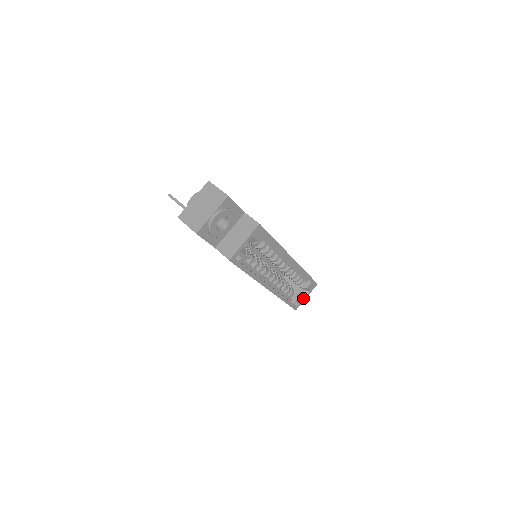
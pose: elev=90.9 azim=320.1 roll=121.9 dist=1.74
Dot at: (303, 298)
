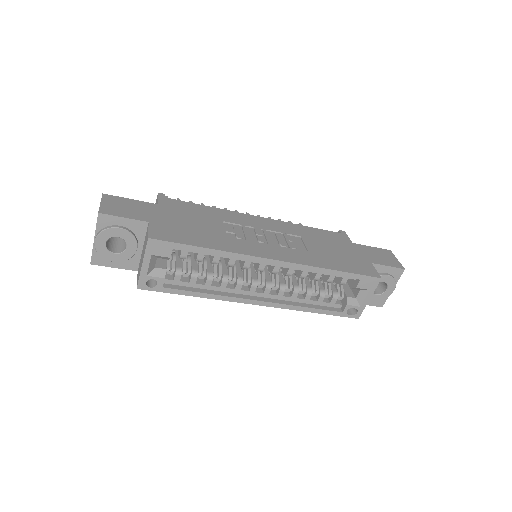
Dot at: (362, 301)
